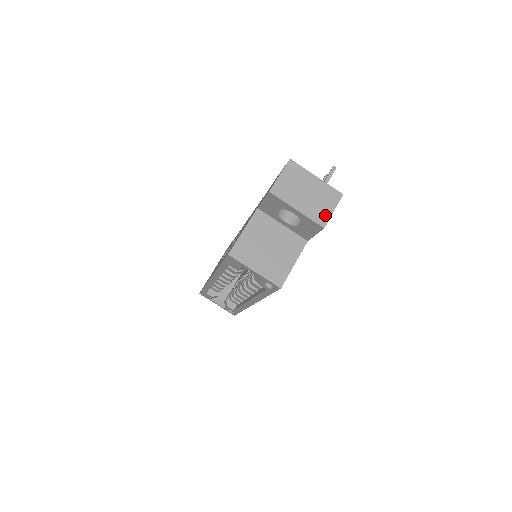
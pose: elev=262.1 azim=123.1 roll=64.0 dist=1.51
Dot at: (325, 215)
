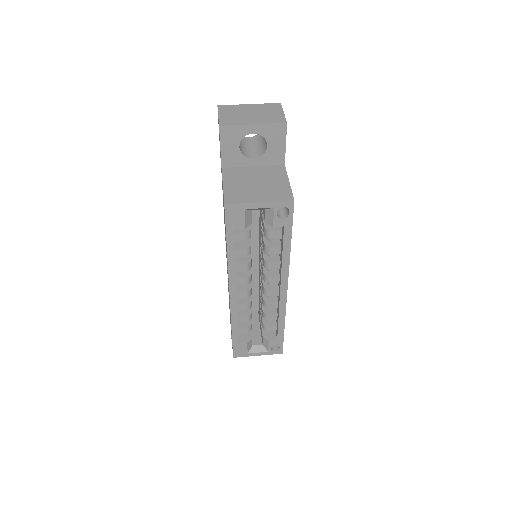
Dot at: (279, 117)
